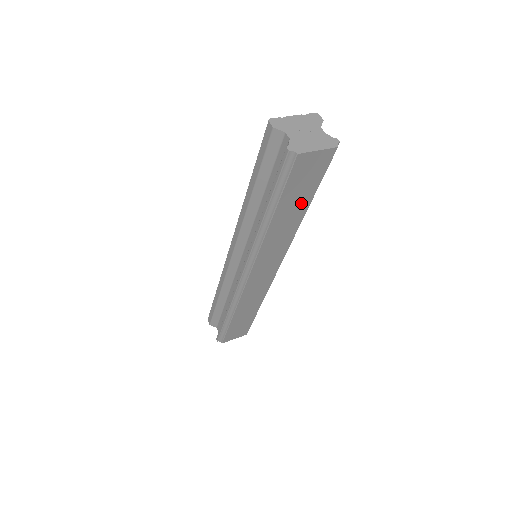
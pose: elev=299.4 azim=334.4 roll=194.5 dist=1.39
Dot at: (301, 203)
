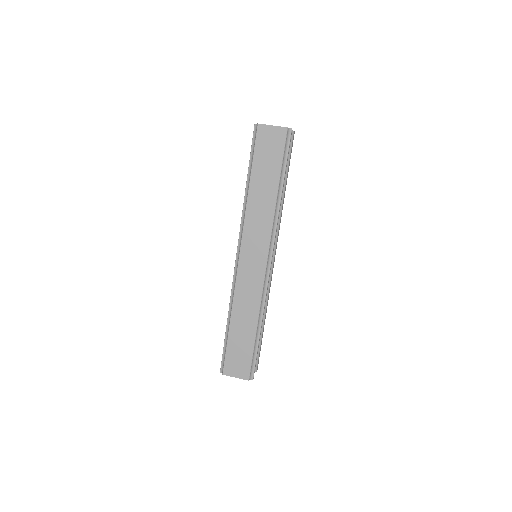
Dot at: (271, 177)
